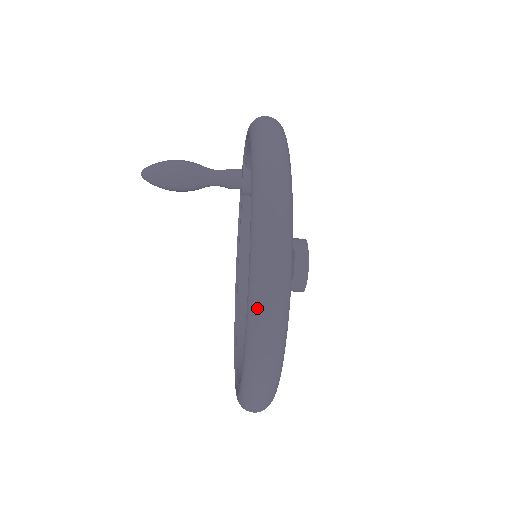
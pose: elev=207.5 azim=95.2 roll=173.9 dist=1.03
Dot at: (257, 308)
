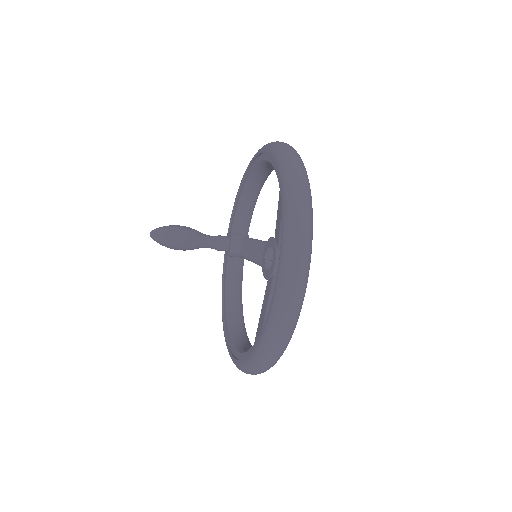
Dot at: (290, 176)
